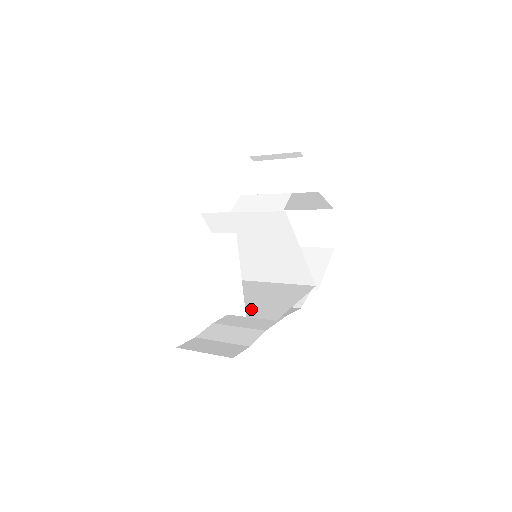
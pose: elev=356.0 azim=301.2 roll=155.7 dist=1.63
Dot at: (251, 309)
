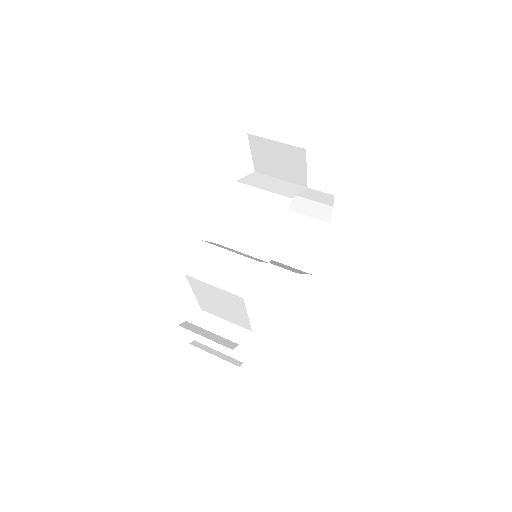
Dot at: (255, 317)
